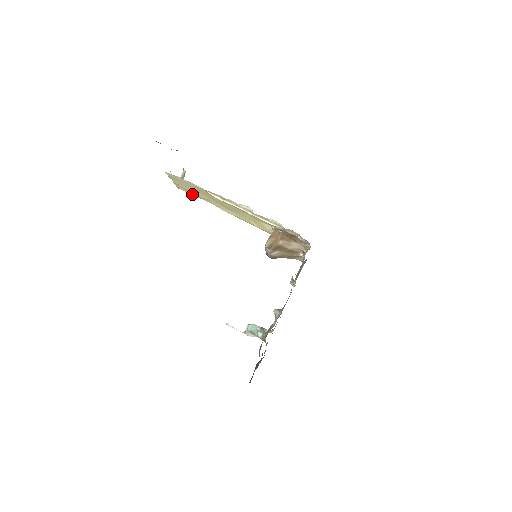
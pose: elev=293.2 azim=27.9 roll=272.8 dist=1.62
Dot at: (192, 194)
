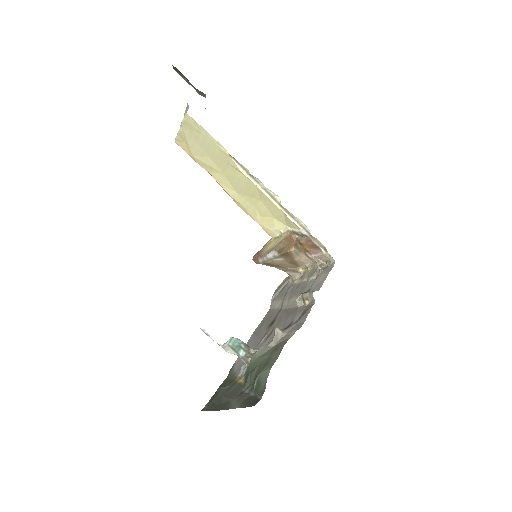
Dot at: (192, 155)
